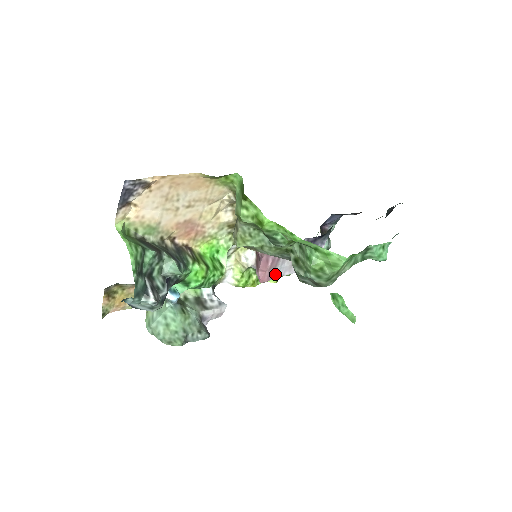
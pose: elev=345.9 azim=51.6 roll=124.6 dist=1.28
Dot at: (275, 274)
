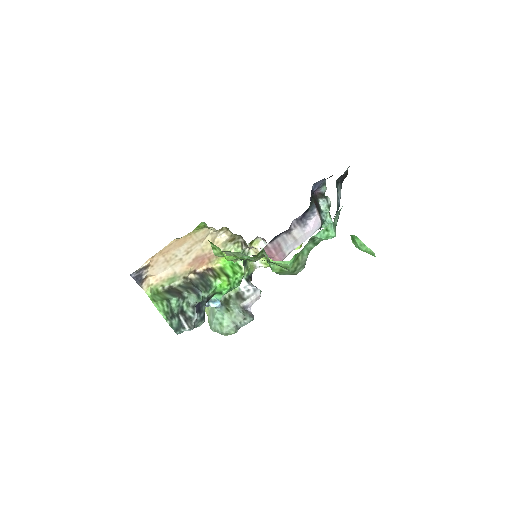
Dot at: (285, 253)
